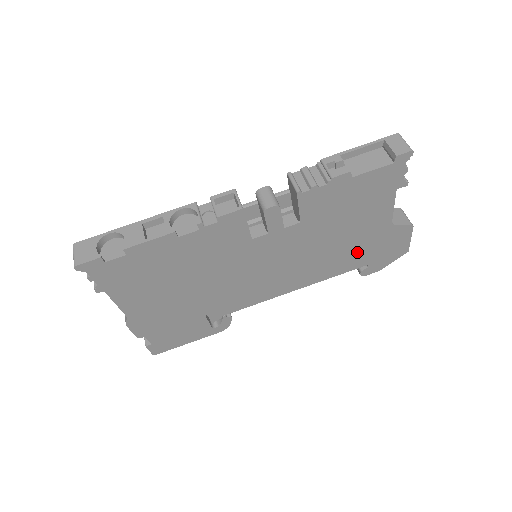
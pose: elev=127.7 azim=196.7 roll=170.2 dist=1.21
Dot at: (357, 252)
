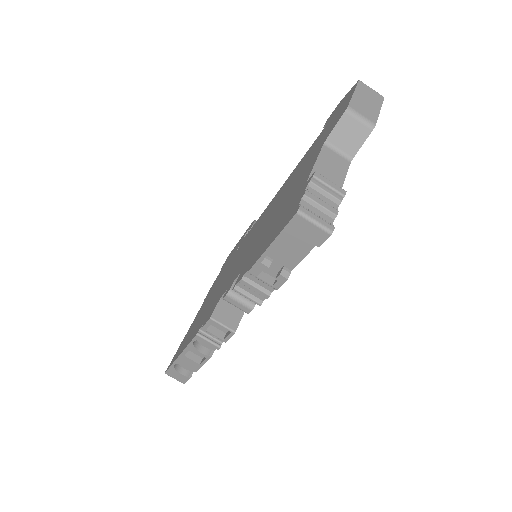
Dot at: occluded
